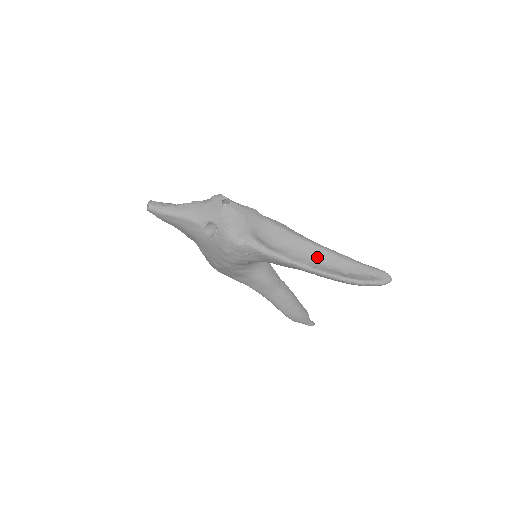
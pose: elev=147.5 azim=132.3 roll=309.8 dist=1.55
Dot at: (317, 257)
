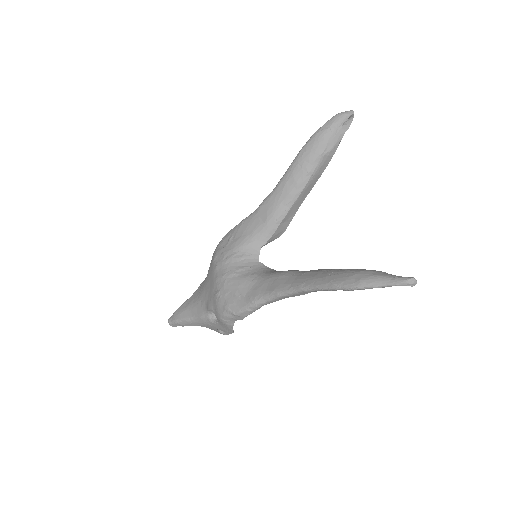
Dot at: occluded
